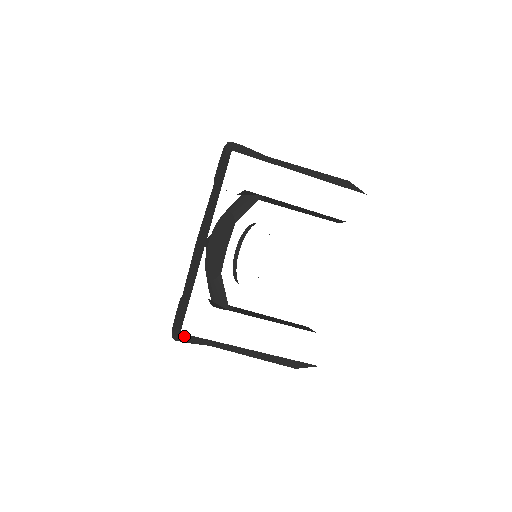
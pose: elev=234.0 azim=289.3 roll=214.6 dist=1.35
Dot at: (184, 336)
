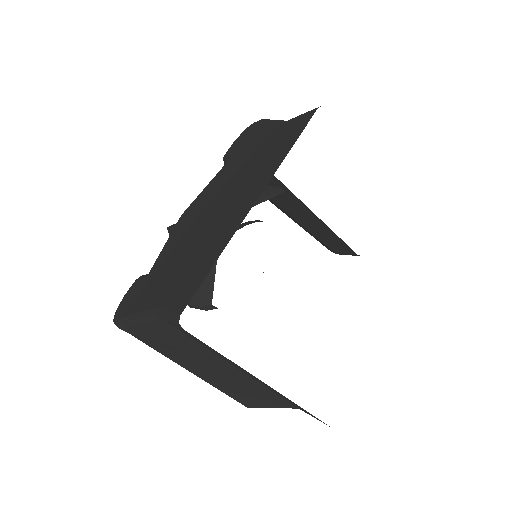
Dot at: (154, 322)
